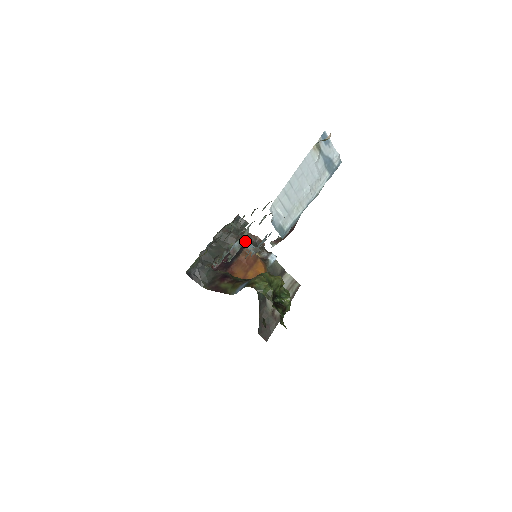
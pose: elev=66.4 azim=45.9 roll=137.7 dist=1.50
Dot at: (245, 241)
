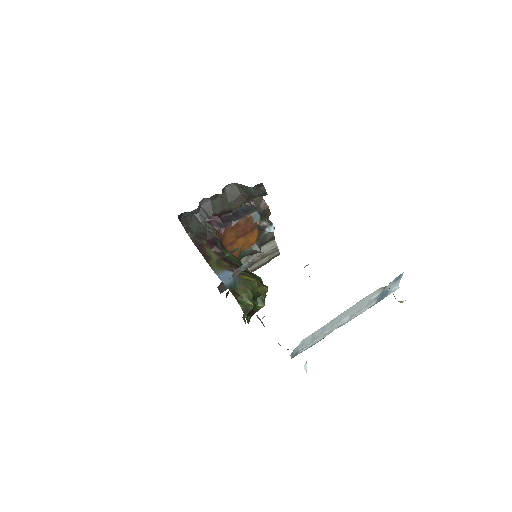
Dot at: (254, 205)
